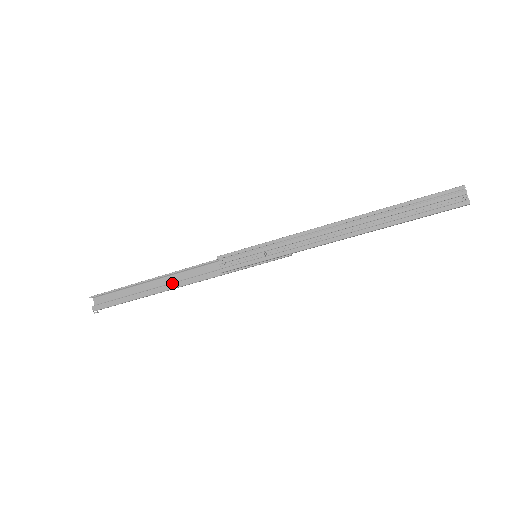
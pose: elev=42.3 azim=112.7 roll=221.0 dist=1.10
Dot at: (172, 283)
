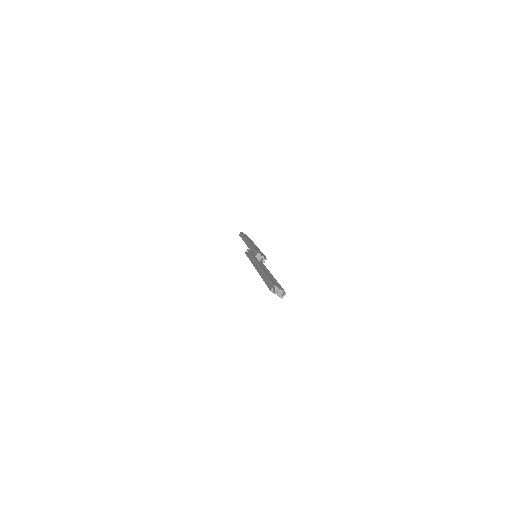
Dot at: occluded
